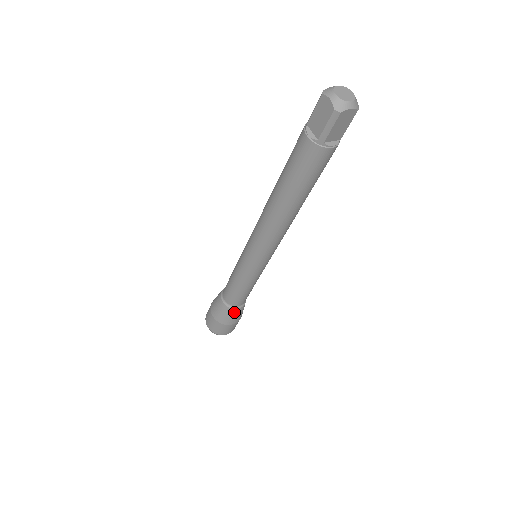
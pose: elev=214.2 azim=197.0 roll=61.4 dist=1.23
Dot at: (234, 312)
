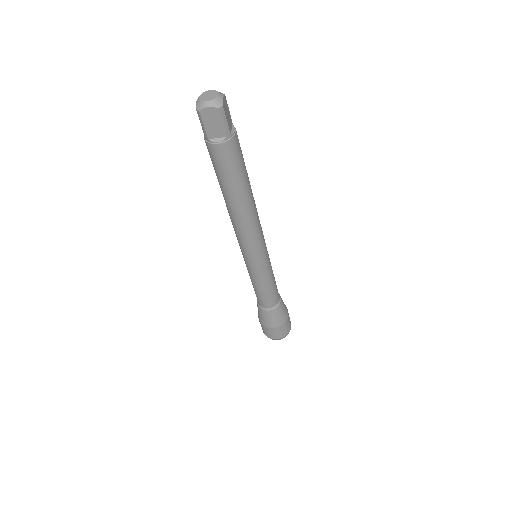
Dot at: (265, 314)
